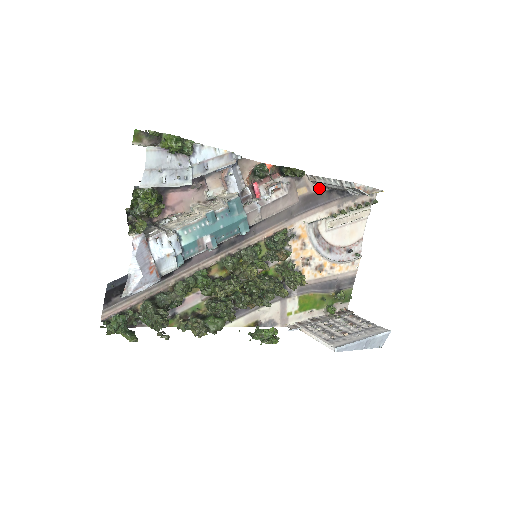
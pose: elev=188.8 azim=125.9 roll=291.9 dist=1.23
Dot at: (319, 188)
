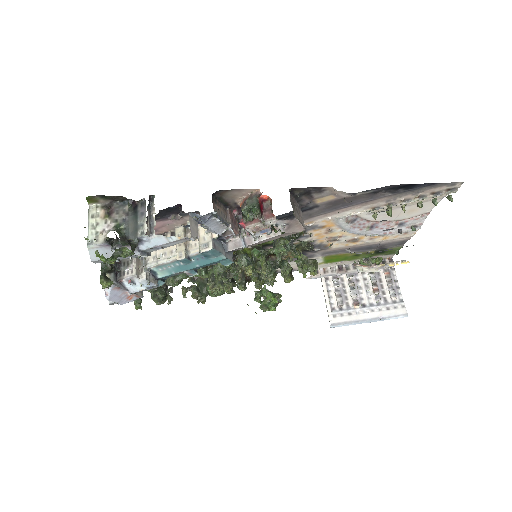
Dot at: (348, 202)
